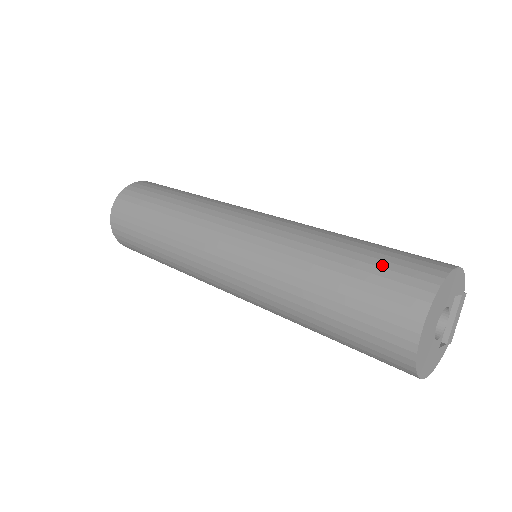
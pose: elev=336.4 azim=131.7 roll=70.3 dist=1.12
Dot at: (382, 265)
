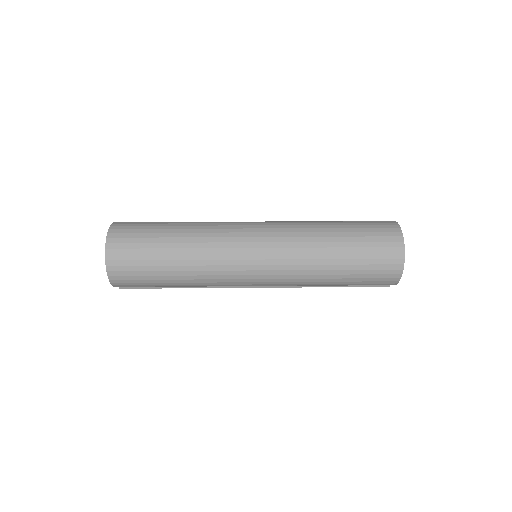
Dot at: occluded
